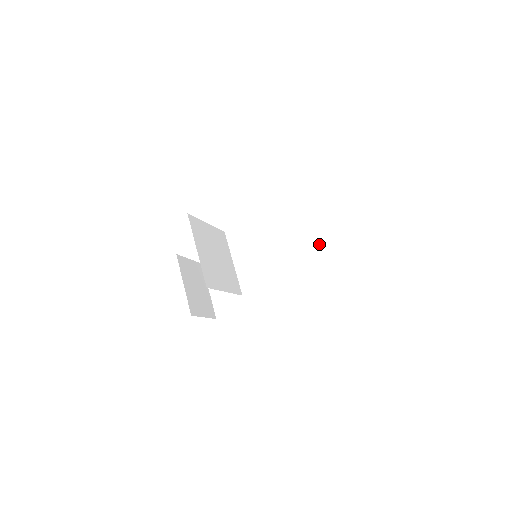
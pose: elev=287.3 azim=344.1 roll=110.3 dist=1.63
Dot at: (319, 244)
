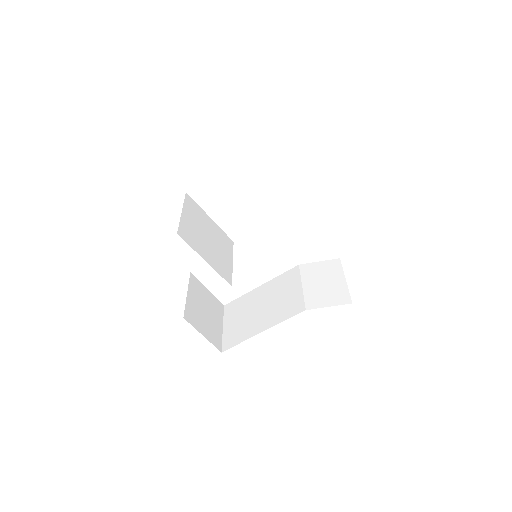
Dot at: (340, 274)
